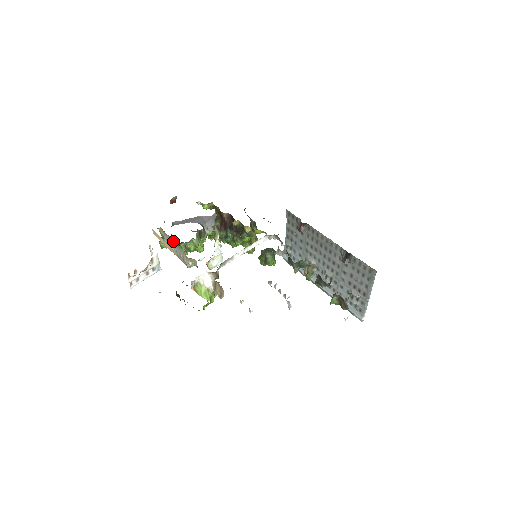
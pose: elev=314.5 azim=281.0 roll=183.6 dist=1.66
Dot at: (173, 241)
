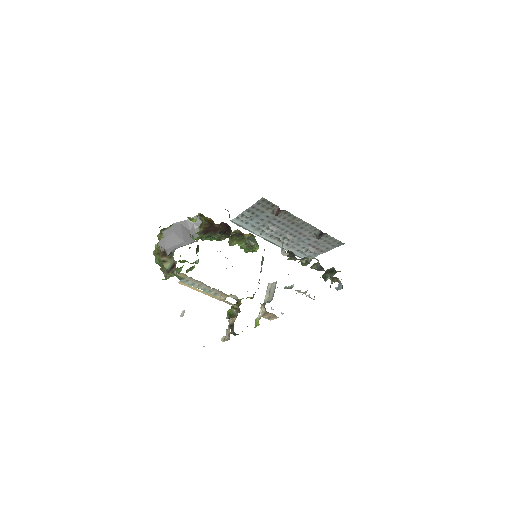
Dot at: occluded
